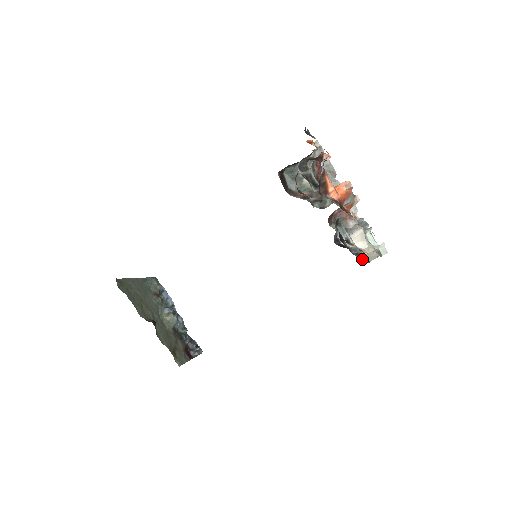
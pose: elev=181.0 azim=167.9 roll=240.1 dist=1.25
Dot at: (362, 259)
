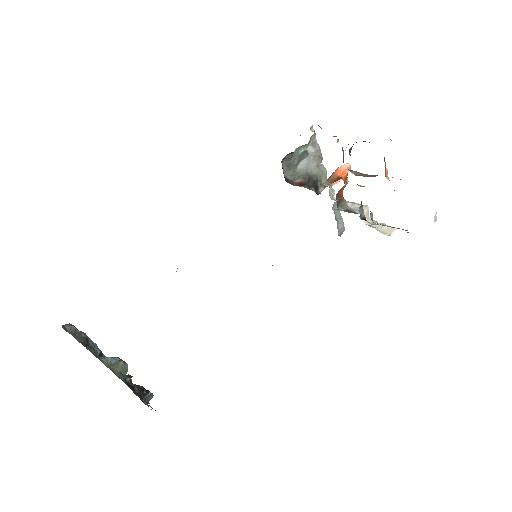
Dot at: occluded
